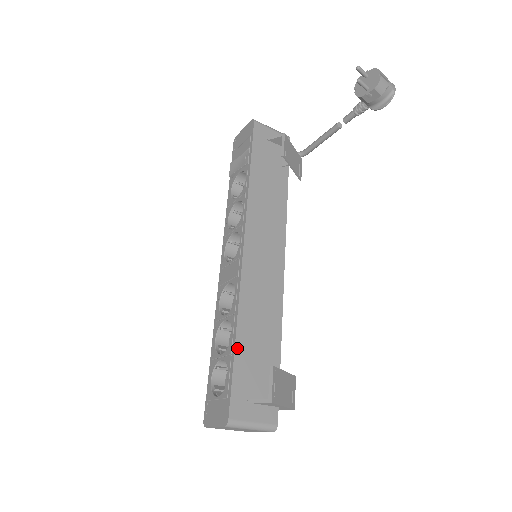
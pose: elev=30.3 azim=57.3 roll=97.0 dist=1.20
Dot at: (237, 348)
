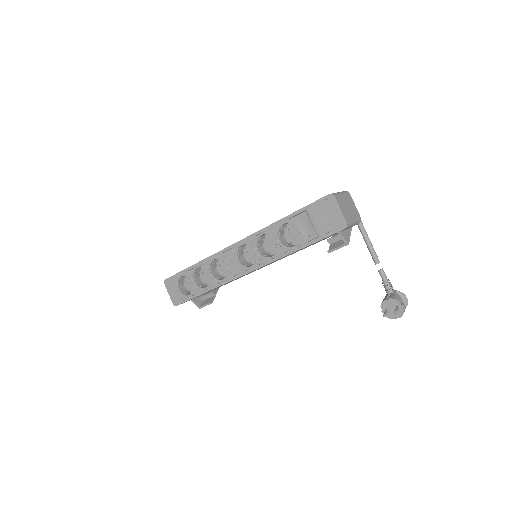
Dot at: occluded
